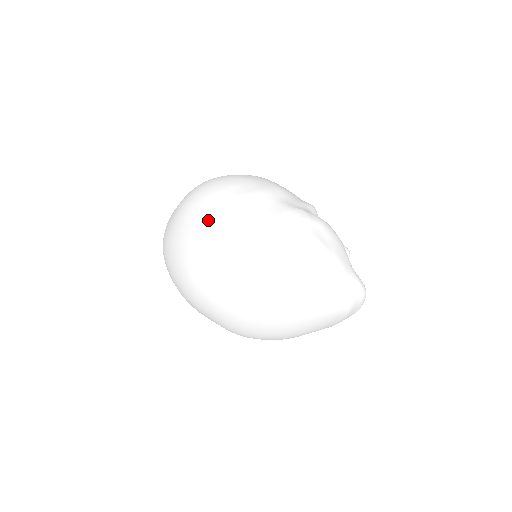
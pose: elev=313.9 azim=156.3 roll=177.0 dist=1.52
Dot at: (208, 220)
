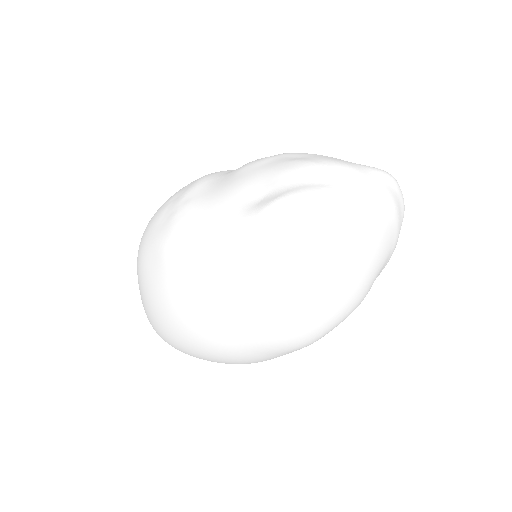
Dot at: (165, 240)
